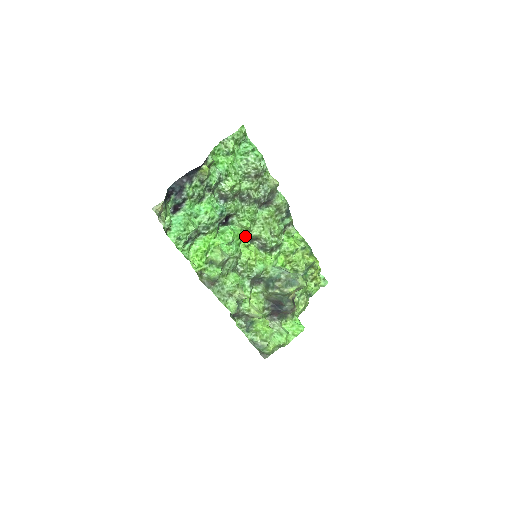
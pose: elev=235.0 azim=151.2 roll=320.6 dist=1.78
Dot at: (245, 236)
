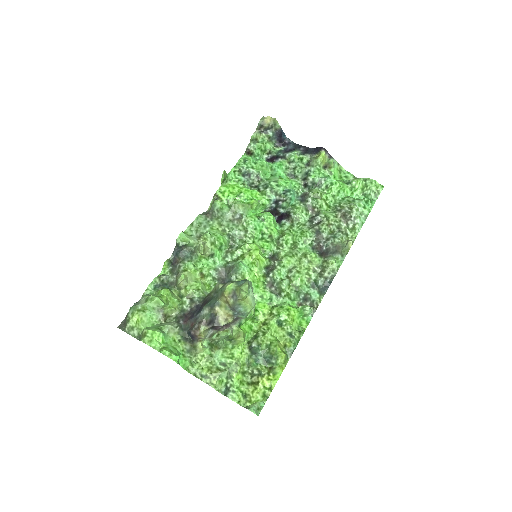
Dot at: (274, 241)
